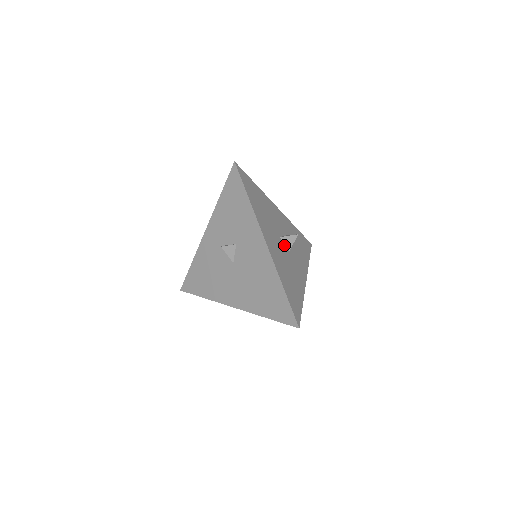
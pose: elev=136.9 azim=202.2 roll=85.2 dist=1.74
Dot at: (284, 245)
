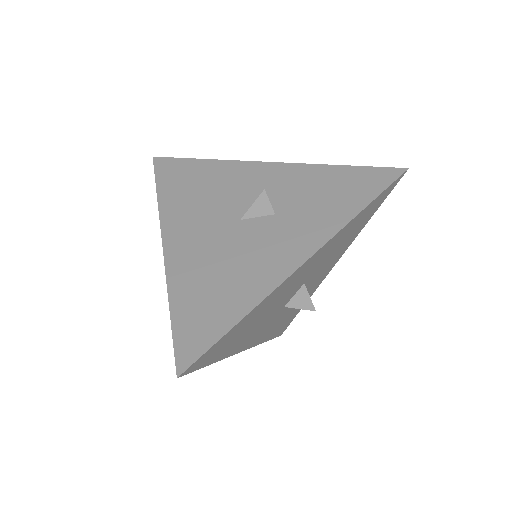
Dot at: (293, 295)
